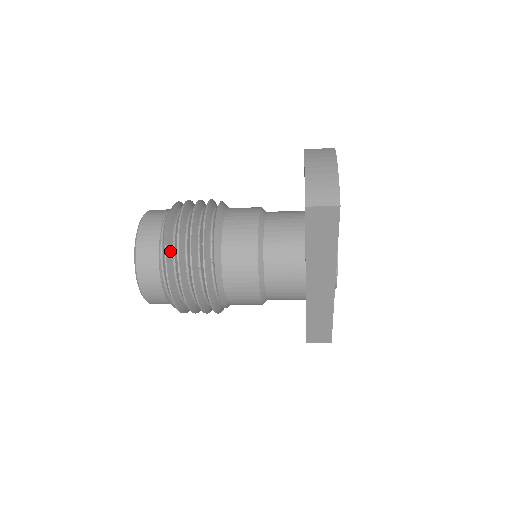
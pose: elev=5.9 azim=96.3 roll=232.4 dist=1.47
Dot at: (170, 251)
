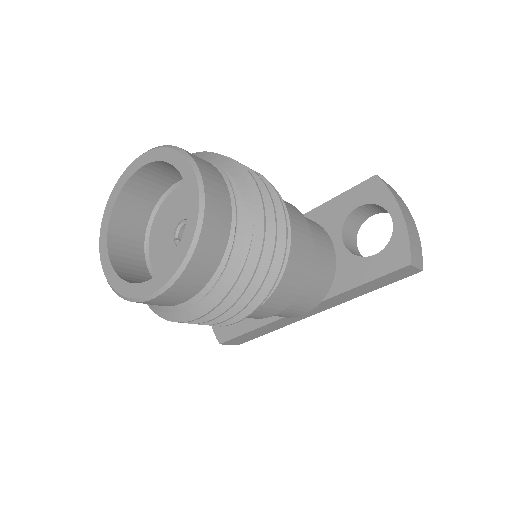
Dot at: (245, 253)
